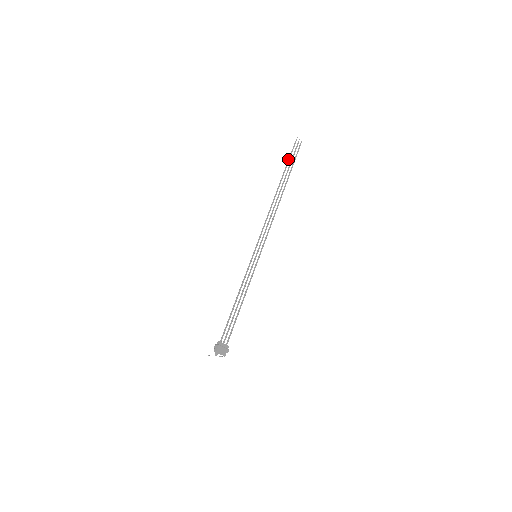
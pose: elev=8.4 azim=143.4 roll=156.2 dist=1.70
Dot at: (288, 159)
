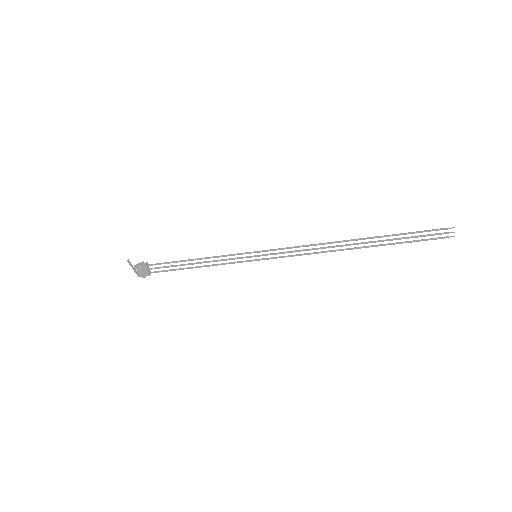
Dot at: occluded
